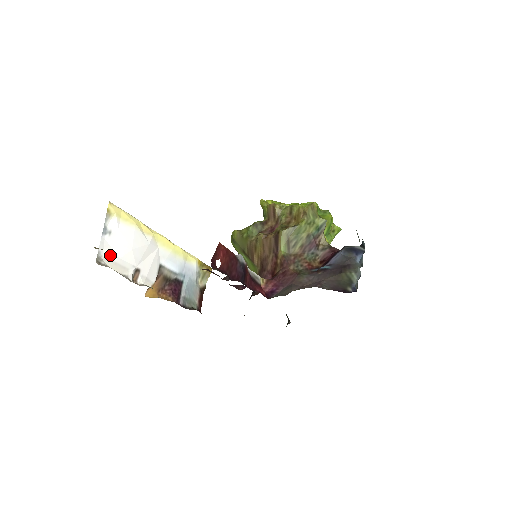
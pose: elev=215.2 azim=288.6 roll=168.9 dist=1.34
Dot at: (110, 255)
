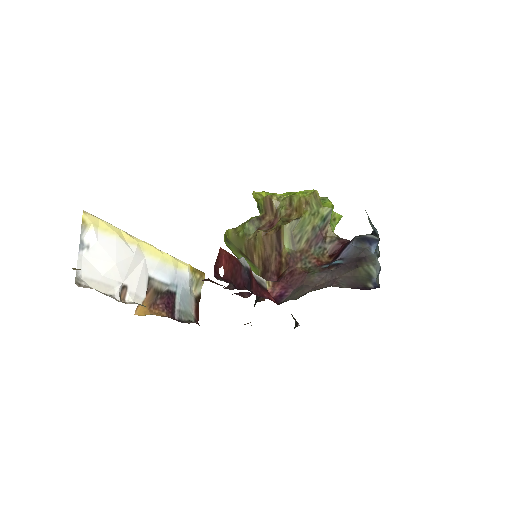
Dot at: (91, 273)
